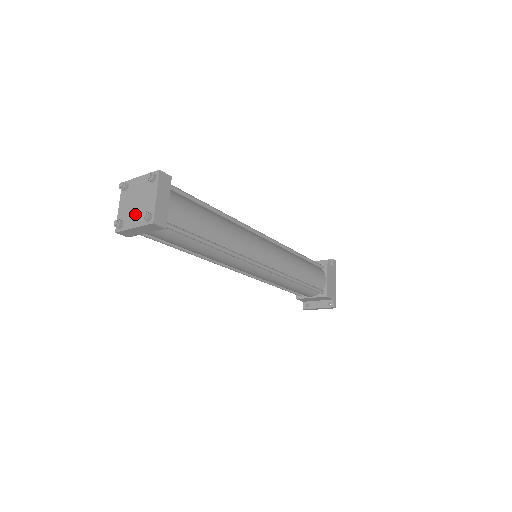
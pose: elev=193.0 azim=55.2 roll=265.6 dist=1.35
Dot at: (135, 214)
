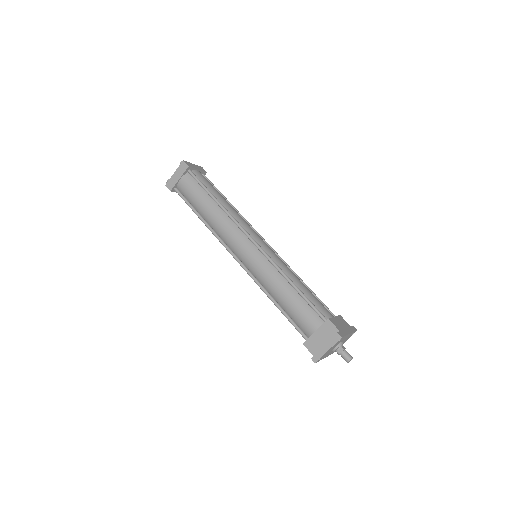
Dot at: occluded
